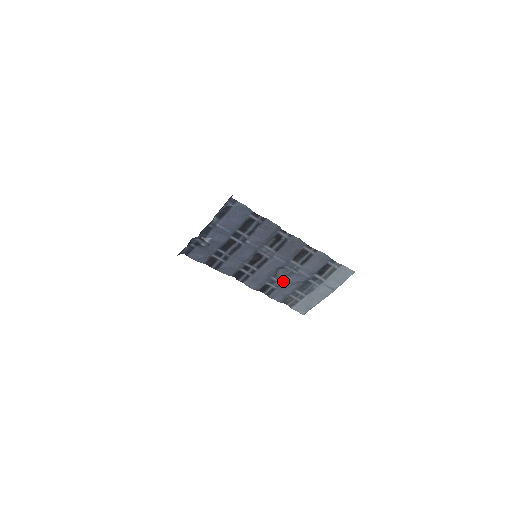
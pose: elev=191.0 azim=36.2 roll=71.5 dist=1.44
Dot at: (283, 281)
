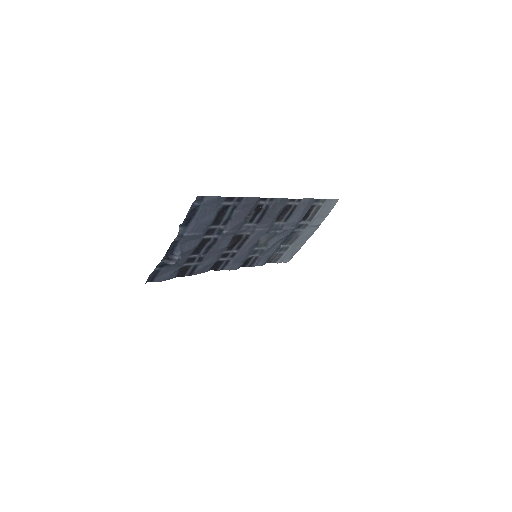
Dot at: (266, 245)
